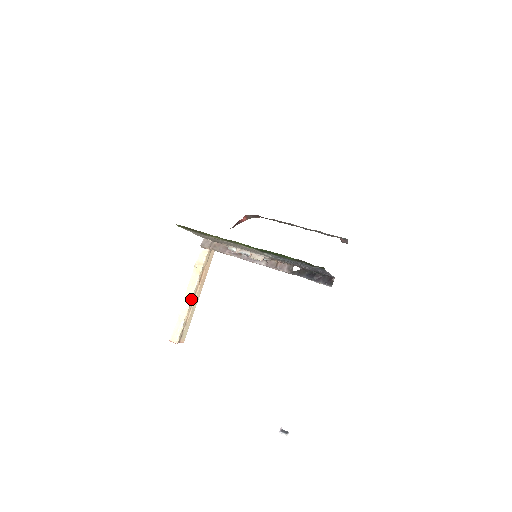
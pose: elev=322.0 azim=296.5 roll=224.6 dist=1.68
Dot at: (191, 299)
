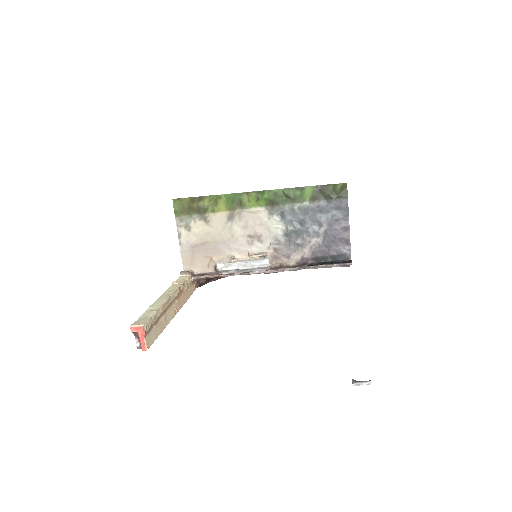
Dot at: (168, 298)
